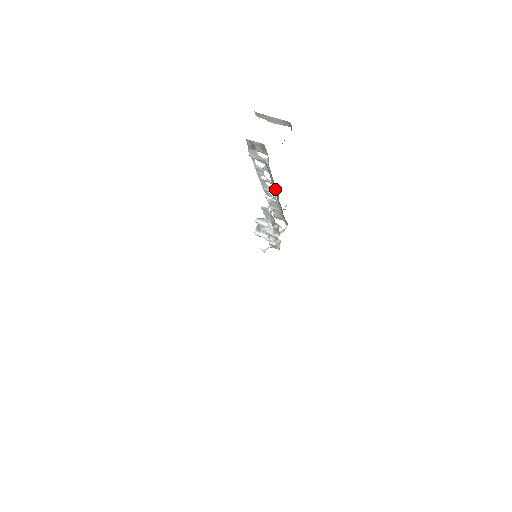
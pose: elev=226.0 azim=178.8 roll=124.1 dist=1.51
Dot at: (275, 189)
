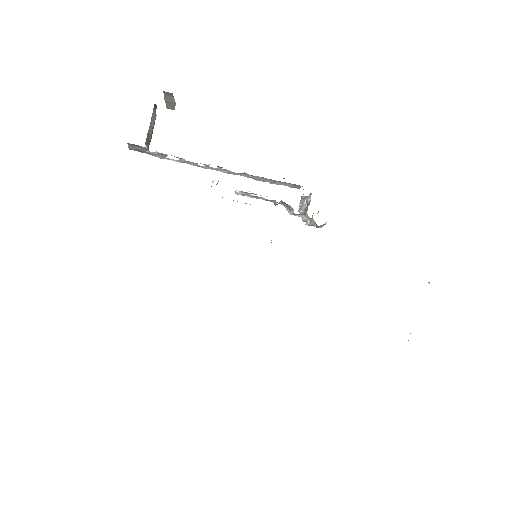
Dot at: occluded
